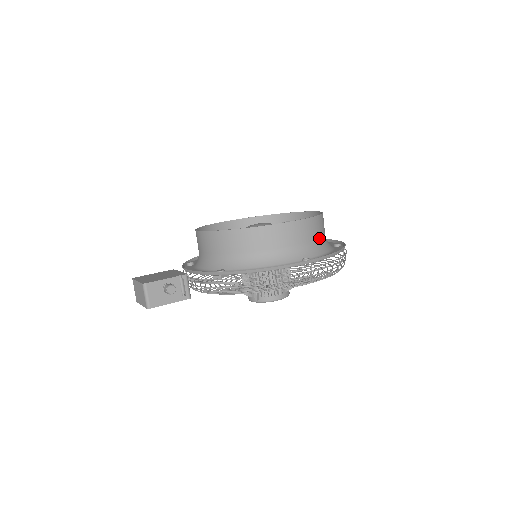
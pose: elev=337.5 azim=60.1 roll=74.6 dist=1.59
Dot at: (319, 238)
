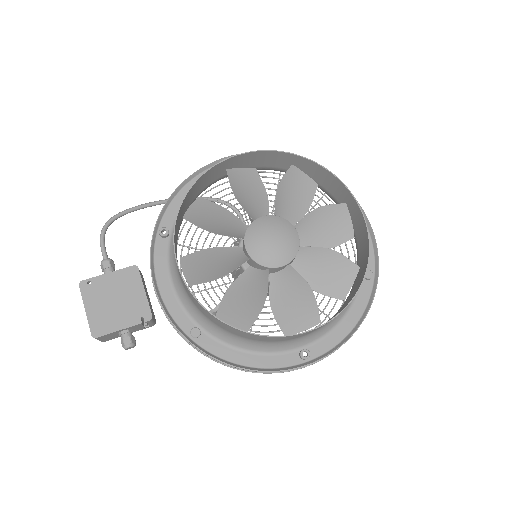
Dot at: occluded
